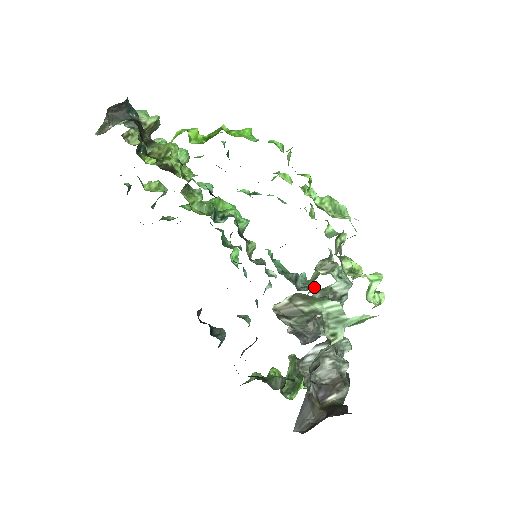
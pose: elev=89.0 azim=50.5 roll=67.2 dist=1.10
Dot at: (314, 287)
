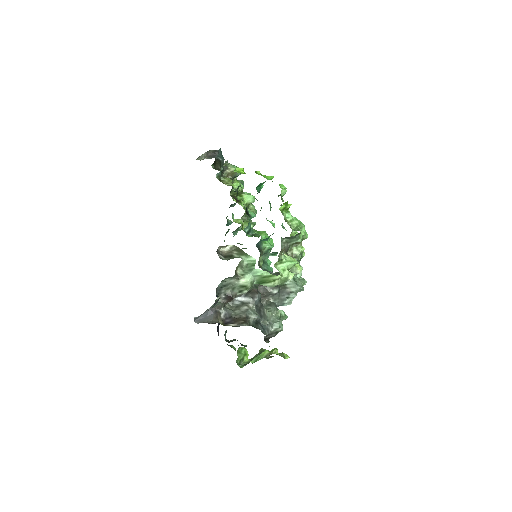
Dot at: occluded
